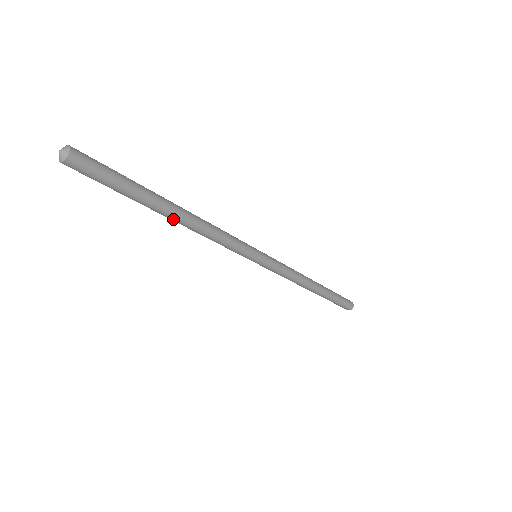
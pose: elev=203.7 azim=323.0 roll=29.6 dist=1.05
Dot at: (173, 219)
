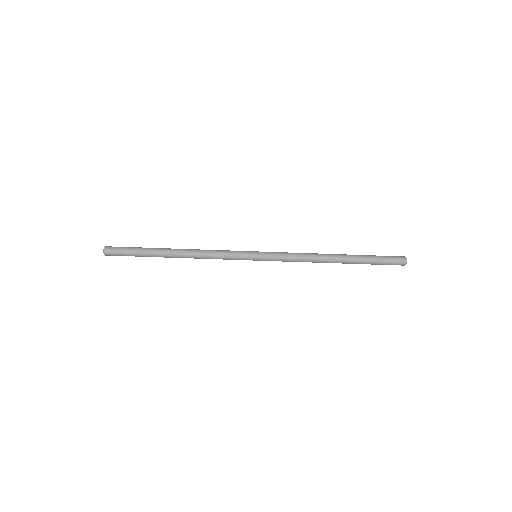
Dot at: (175, 254)
